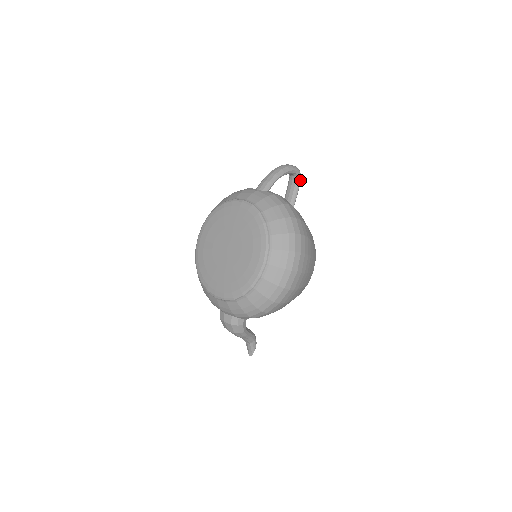
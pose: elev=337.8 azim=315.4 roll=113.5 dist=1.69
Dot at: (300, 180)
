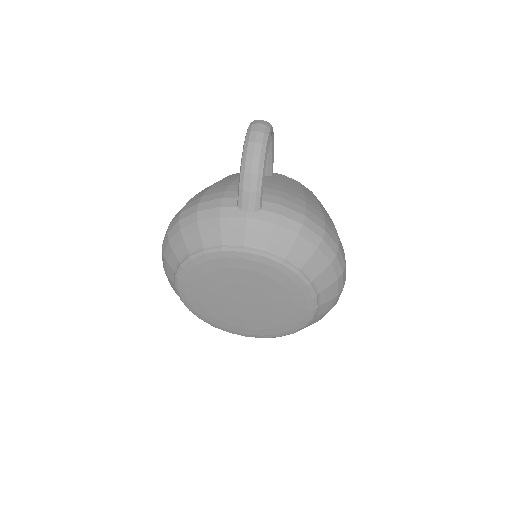
Dot at: (272, 133)
